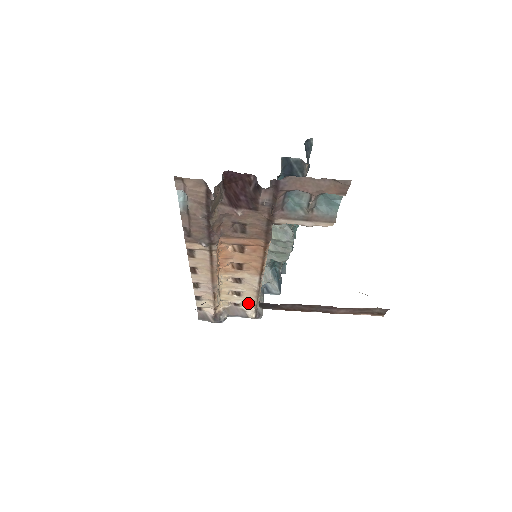
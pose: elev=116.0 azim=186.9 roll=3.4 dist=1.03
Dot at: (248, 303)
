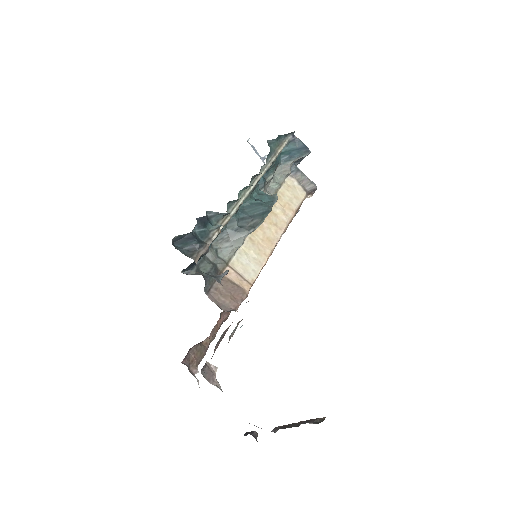
Dot at: occluded
